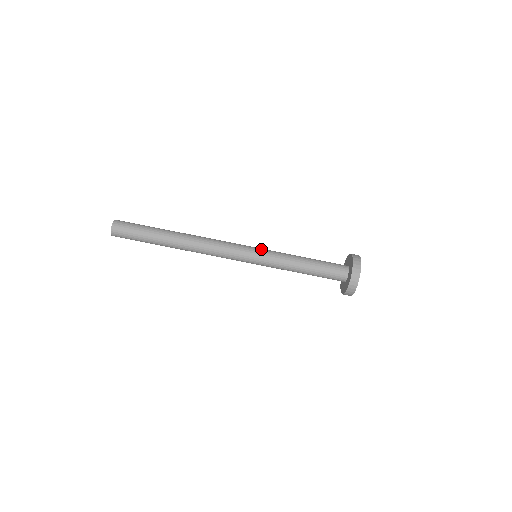
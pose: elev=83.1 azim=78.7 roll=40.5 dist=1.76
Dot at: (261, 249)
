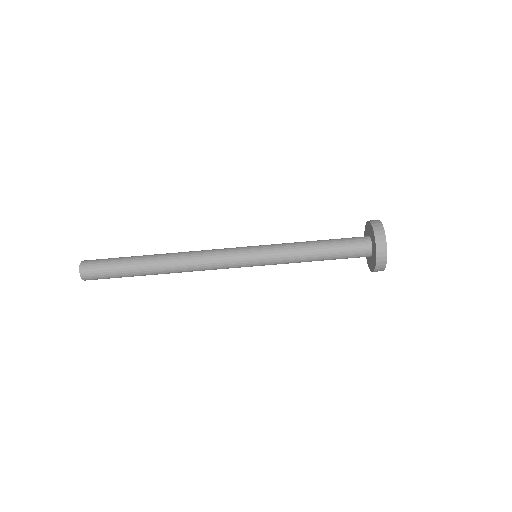
Dot at: (259, 248)
